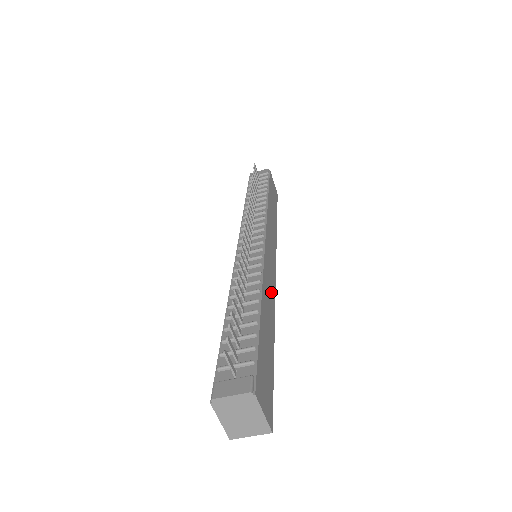
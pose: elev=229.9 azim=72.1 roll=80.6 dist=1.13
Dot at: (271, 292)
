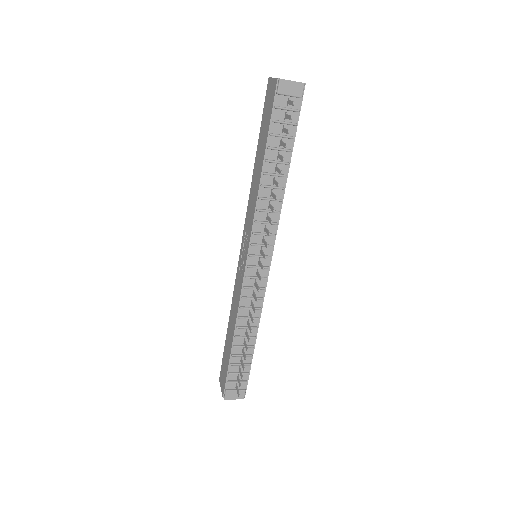
Dot at: occluded
